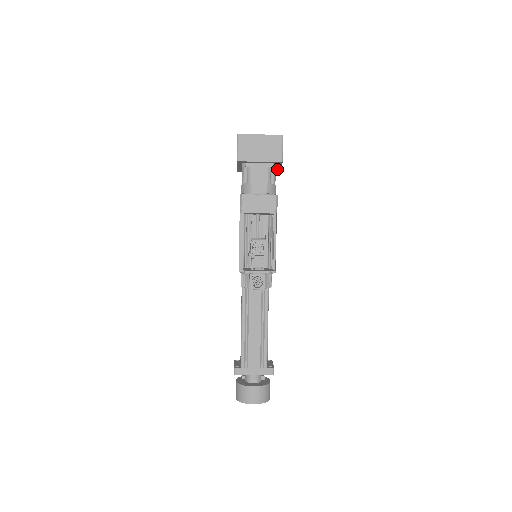
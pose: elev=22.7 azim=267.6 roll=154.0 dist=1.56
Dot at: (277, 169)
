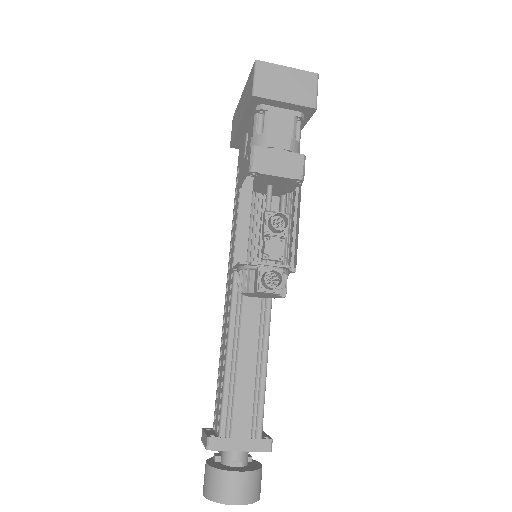
Dot at: occluded
